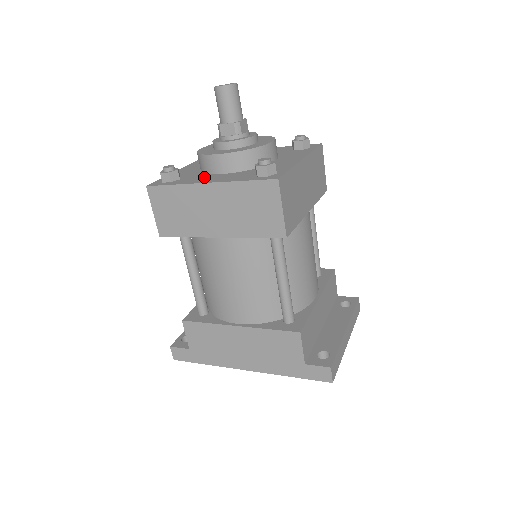
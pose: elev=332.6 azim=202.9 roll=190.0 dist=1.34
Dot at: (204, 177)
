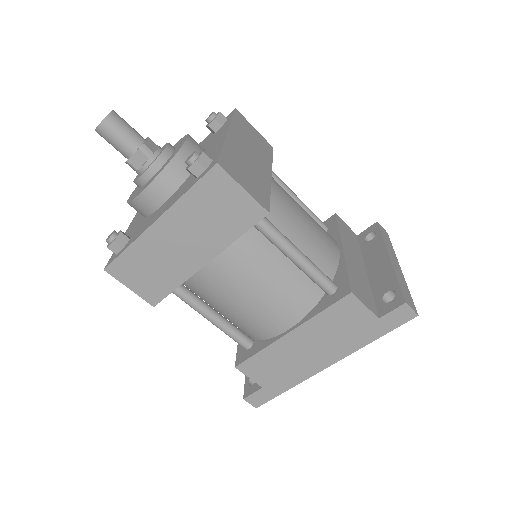
Dot at: (150, 219)
